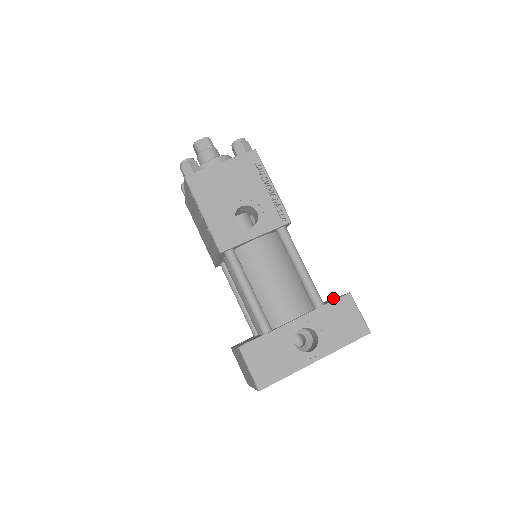
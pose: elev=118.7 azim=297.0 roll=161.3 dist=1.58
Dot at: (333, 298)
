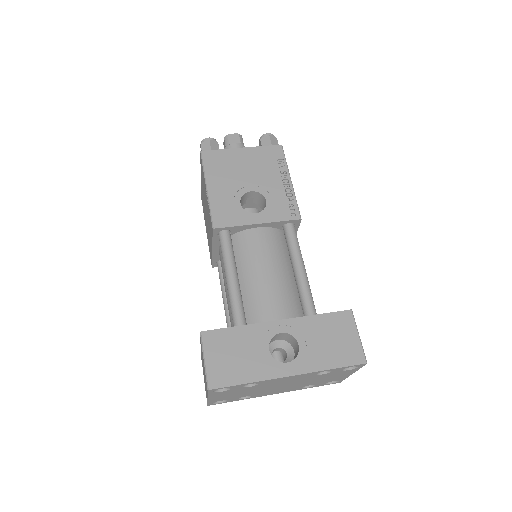
Dot at: occluded
